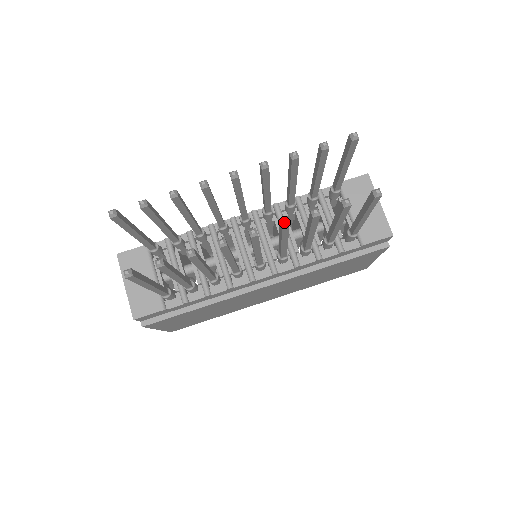
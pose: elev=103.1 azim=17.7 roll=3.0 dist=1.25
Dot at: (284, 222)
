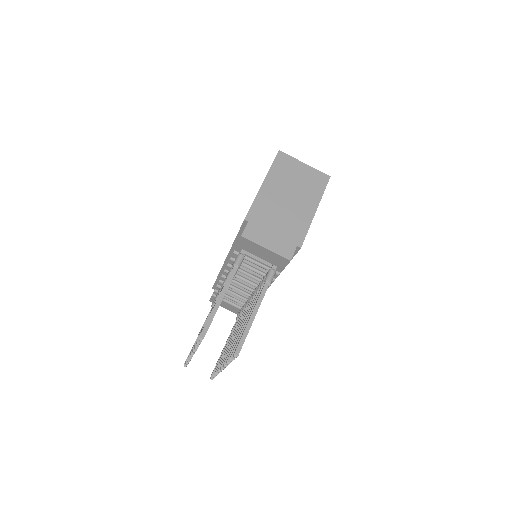
Dot at: (224, 367)
